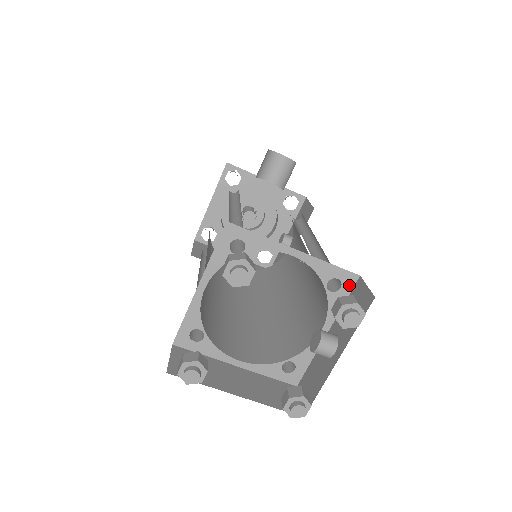
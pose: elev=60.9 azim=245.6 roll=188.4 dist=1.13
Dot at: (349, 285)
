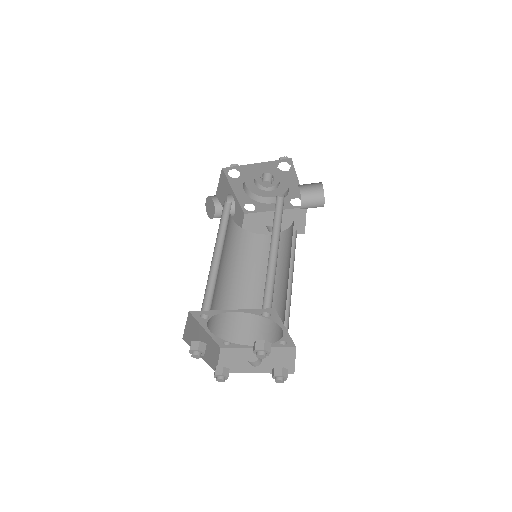
Dot at: (288, 346)
